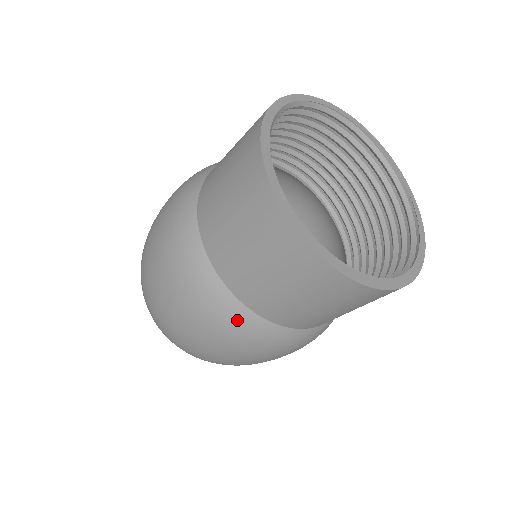
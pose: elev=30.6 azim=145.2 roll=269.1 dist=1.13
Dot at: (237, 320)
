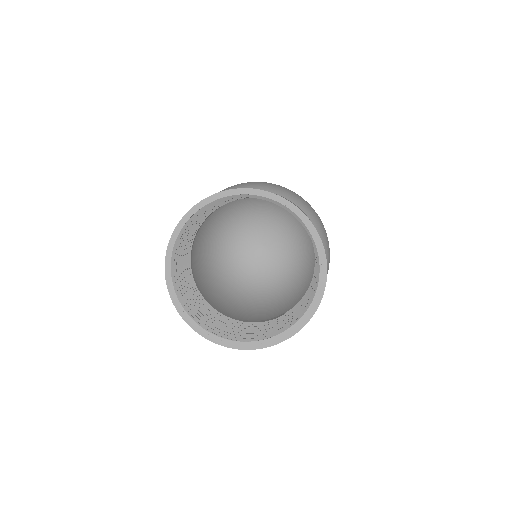
Dot at: occluded
